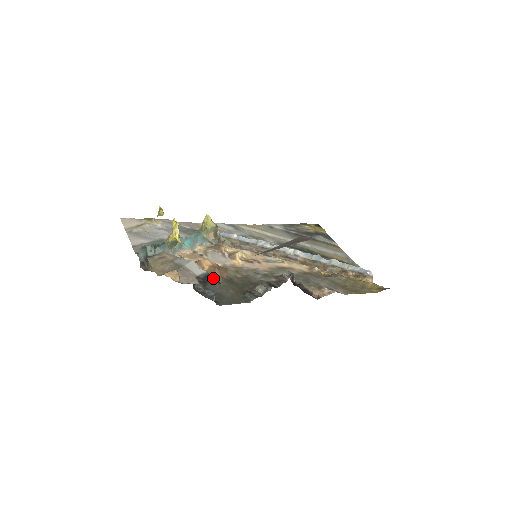
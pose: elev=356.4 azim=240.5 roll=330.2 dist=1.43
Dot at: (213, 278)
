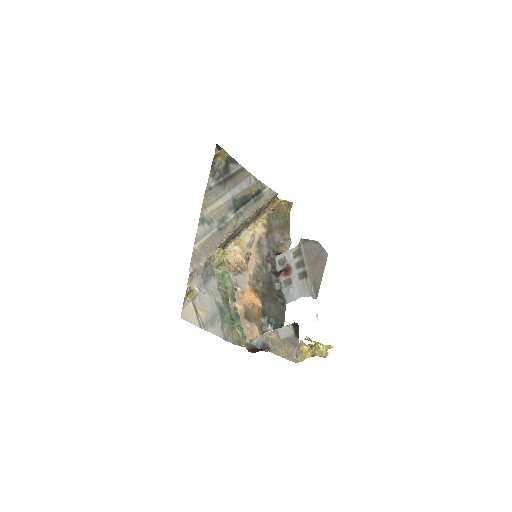
Dot at: (296, 325)
